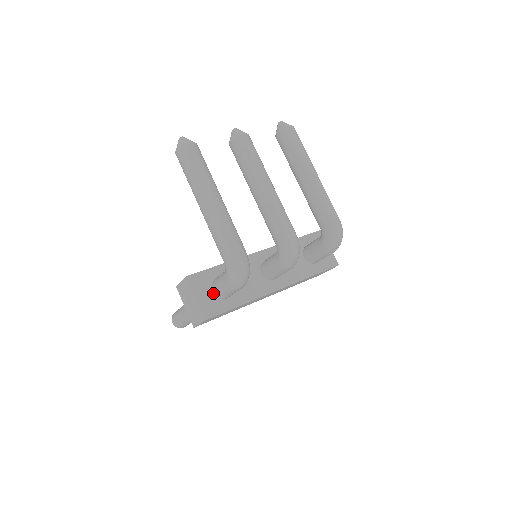
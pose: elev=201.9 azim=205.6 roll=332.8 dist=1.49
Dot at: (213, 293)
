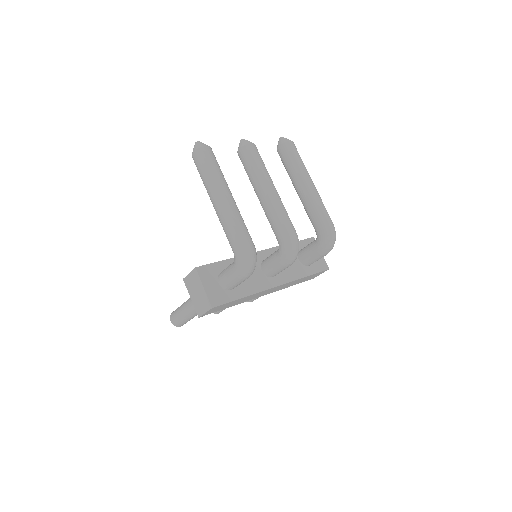
Dot at: (219, 284)
